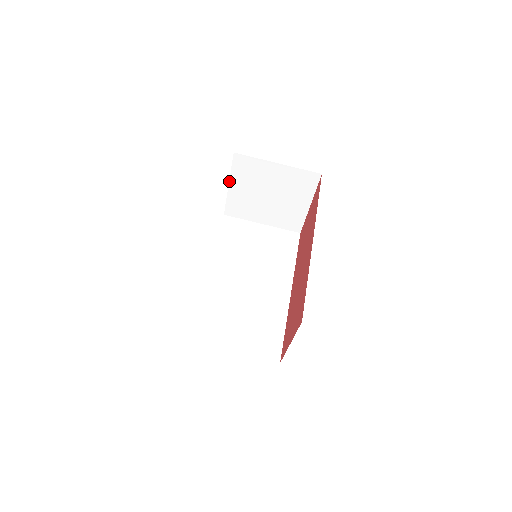
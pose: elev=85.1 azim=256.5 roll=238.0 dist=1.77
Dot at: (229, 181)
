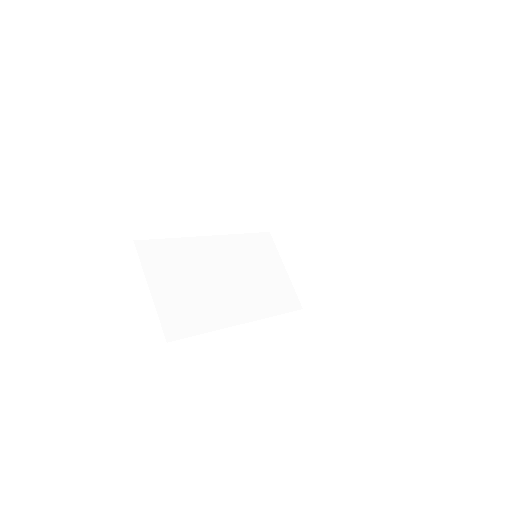
Dot at: (303, 206)
